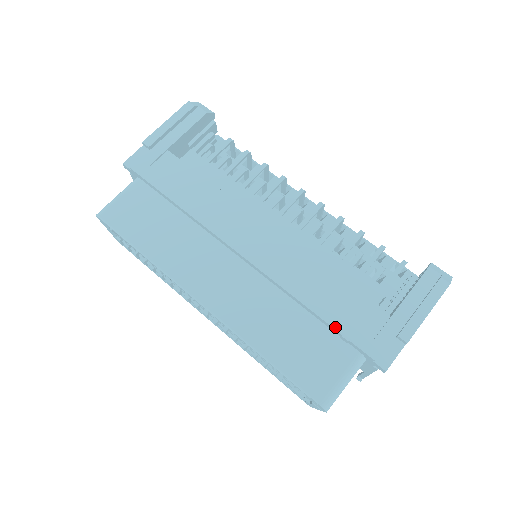
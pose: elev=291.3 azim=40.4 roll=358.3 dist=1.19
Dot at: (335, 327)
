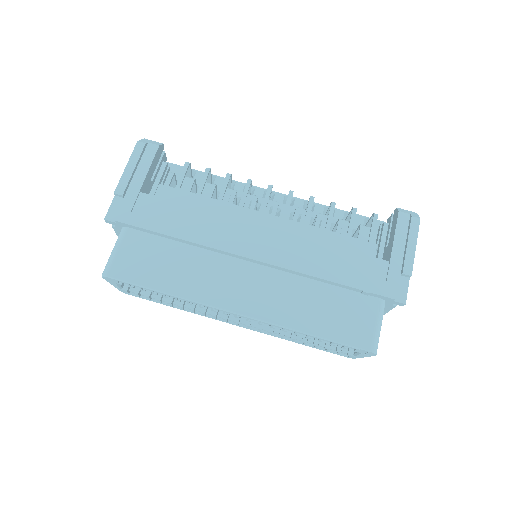
Dot at: (355, 287)
